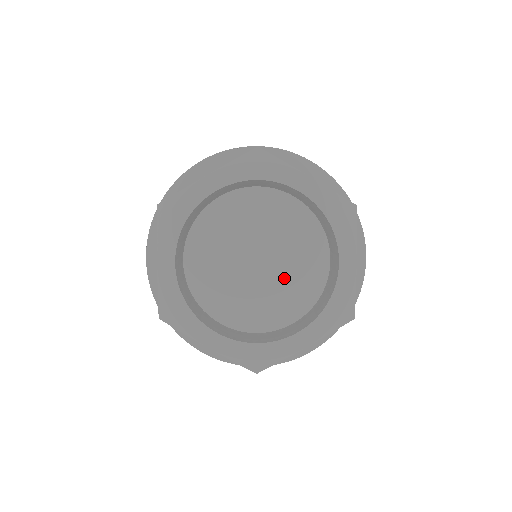
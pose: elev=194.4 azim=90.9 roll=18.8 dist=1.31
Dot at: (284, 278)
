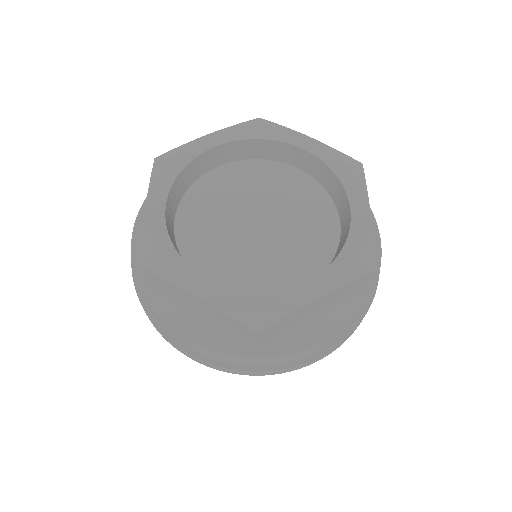
Dot at: (289, 240)
